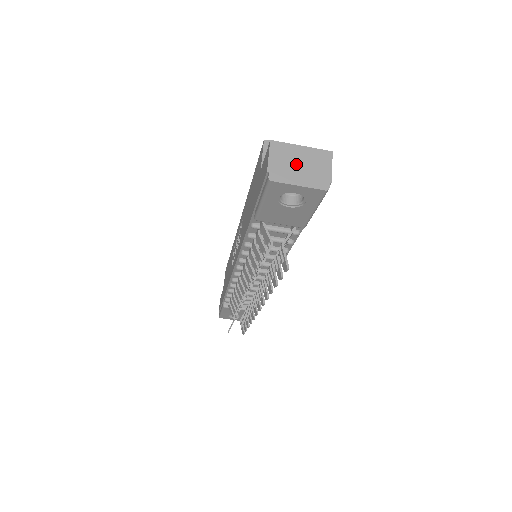
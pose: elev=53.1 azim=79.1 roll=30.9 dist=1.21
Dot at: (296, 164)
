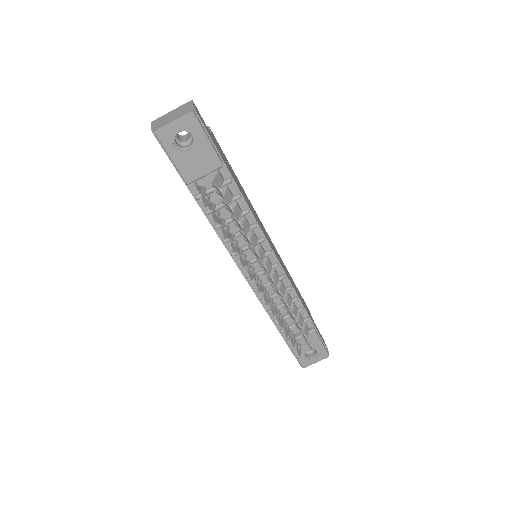
Dot at: (169, 117)
